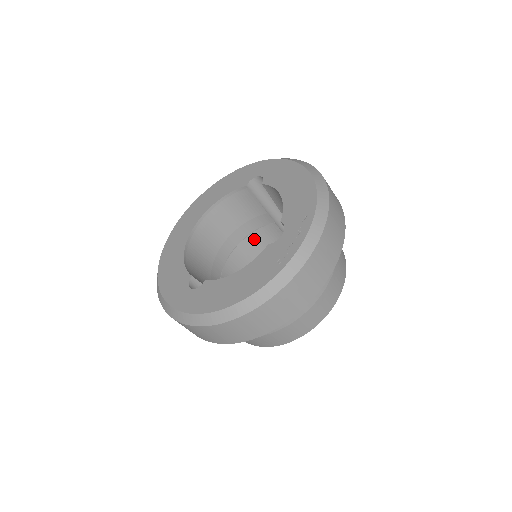
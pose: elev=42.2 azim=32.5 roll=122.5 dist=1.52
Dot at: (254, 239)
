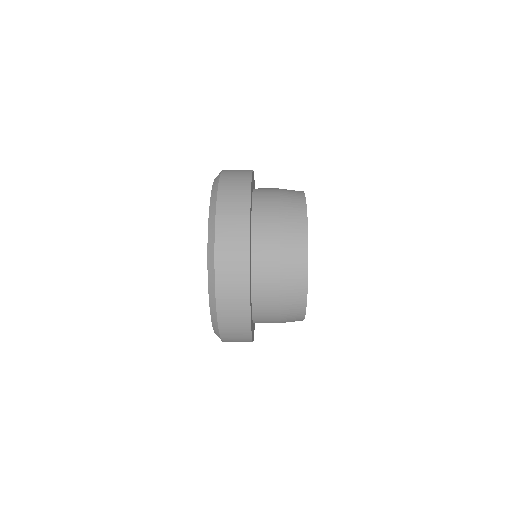
Dot at: occluded
